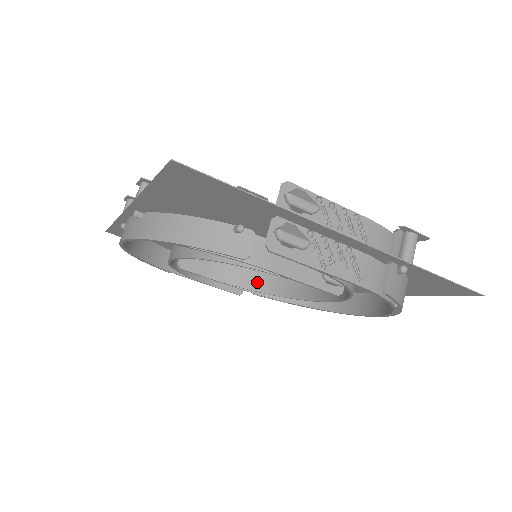
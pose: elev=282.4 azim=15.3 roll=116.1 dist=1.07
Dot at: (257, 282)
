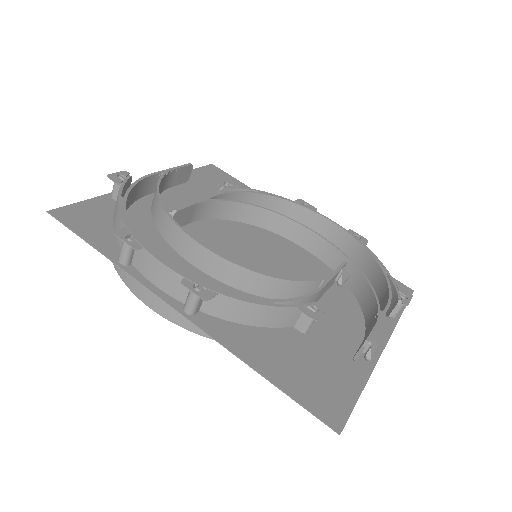
Dot at: occluded
